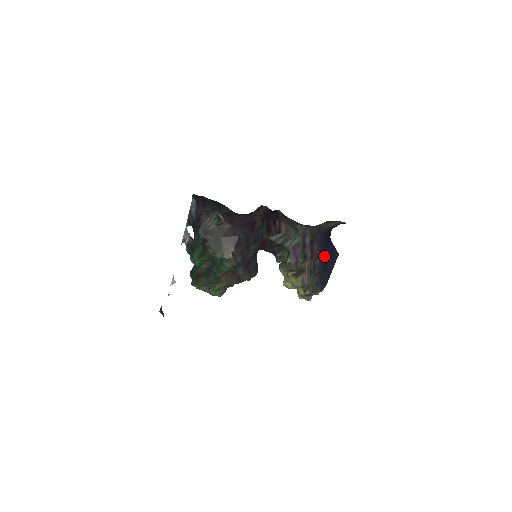
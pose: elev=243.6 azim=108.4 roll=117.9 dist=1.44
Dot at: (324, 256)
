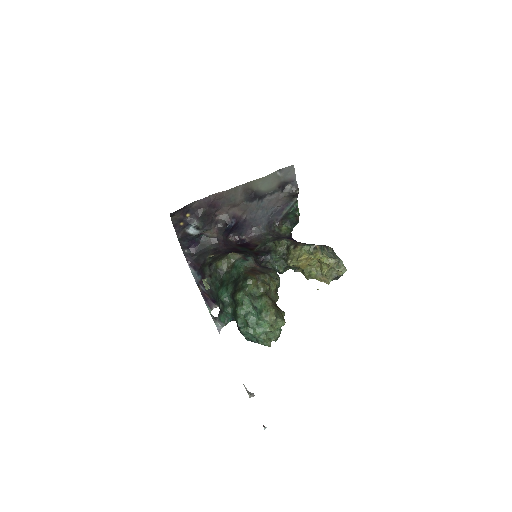
Dot at: occluded
